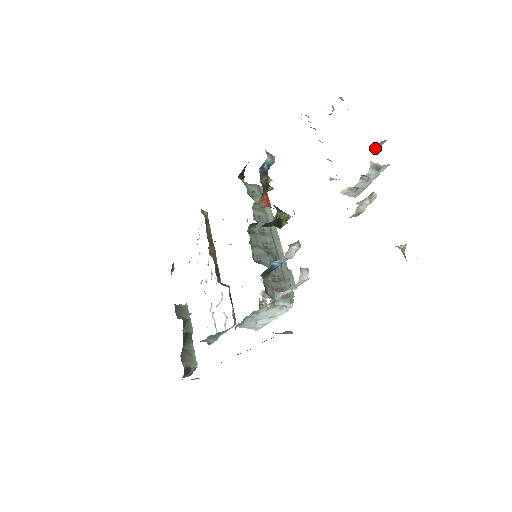
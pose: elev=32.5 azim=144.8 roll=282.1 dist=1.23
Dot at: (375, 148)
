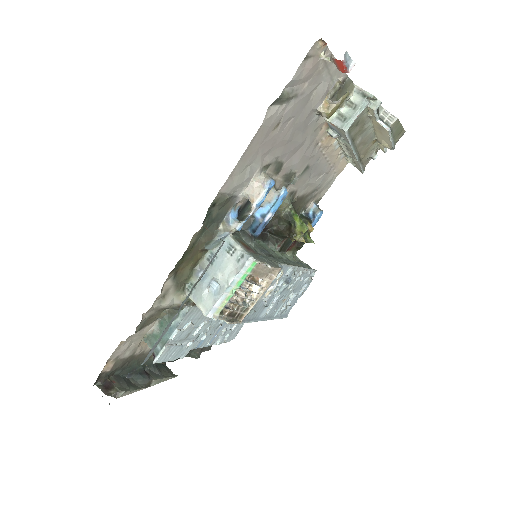
Dot at: (382, 118)
